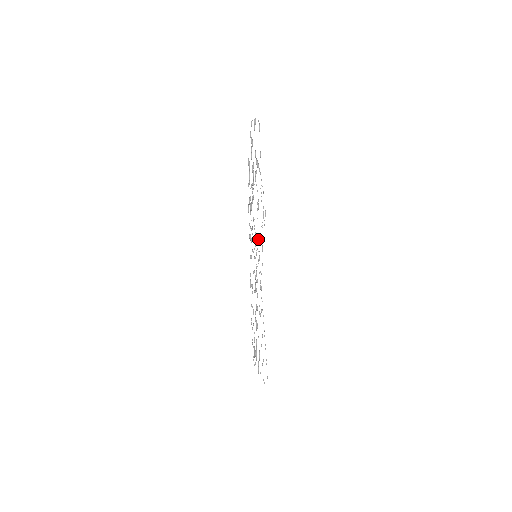
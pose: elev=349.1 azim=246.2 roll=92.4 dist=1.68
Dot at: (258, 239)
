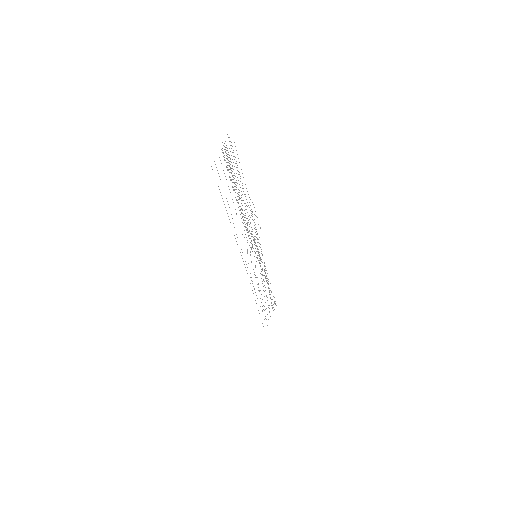
Dot at: occluded
